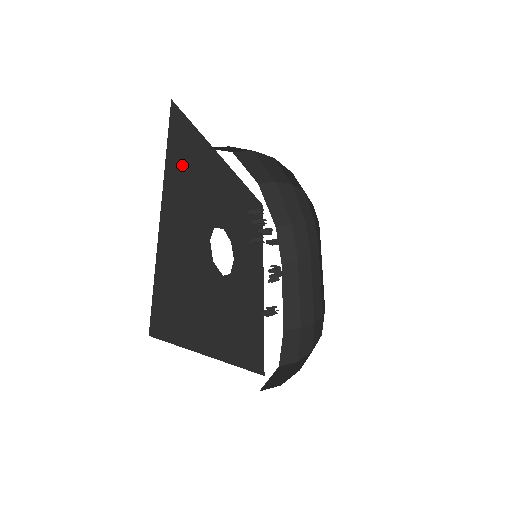
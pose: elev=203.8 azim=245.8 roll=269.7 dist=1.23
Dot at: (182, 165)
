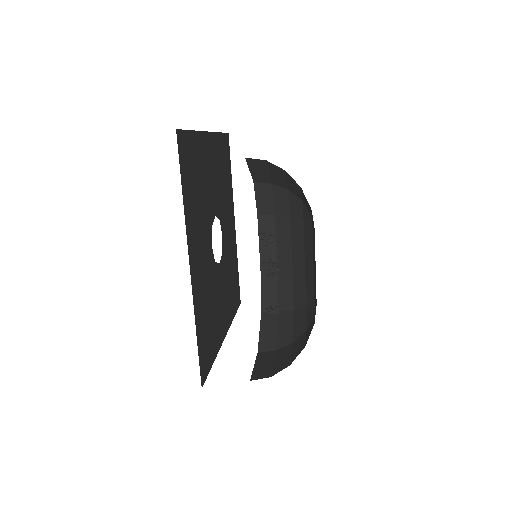
Dot at: (191, 199)
